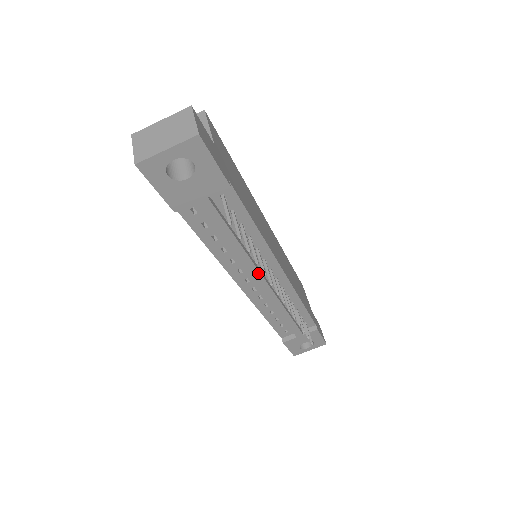
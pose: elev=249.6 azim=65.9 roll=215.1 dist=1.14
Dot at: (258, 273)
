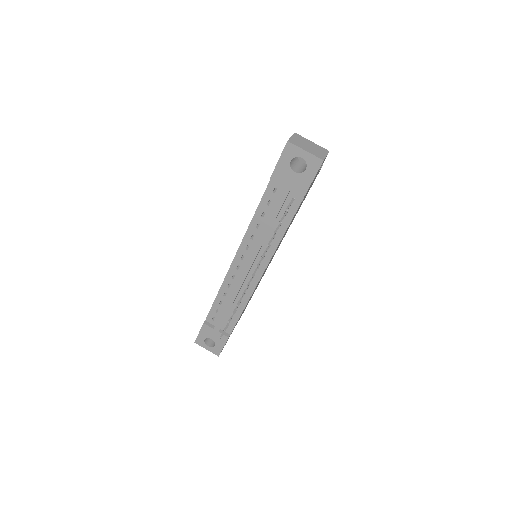
Dot at: (254, 258)
